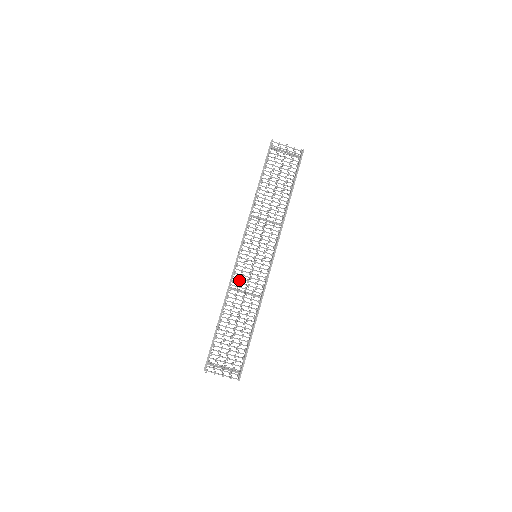
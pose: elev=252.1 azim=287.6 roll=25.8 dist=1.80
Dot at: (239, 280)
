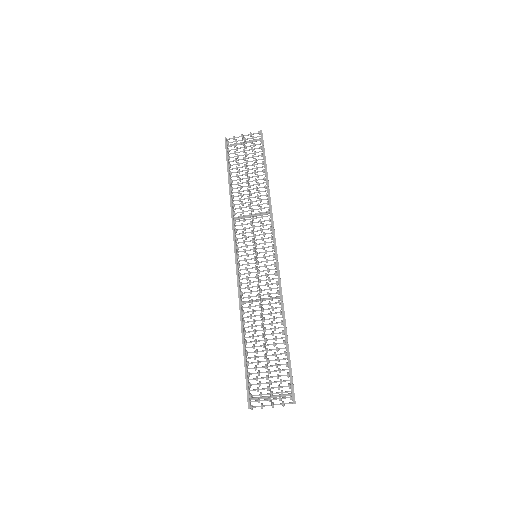
Dot at: occluded
